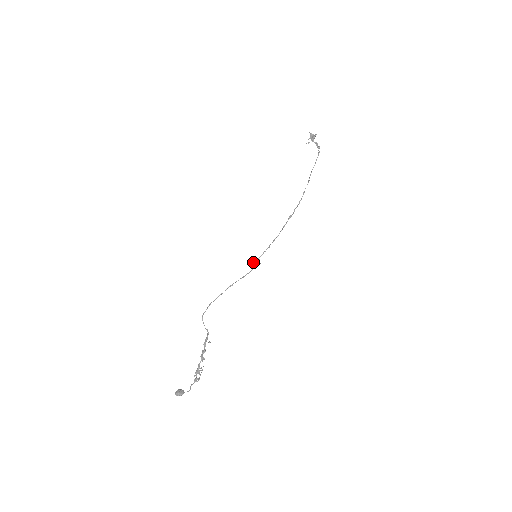
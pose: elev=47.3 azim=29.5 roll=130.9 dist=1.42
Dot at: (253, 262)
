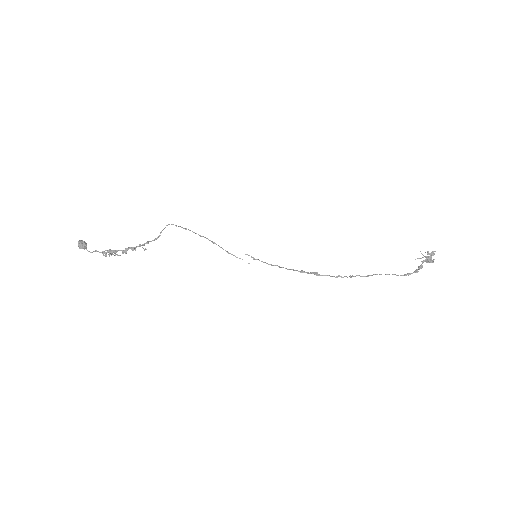
Dot at: (249, 255)
